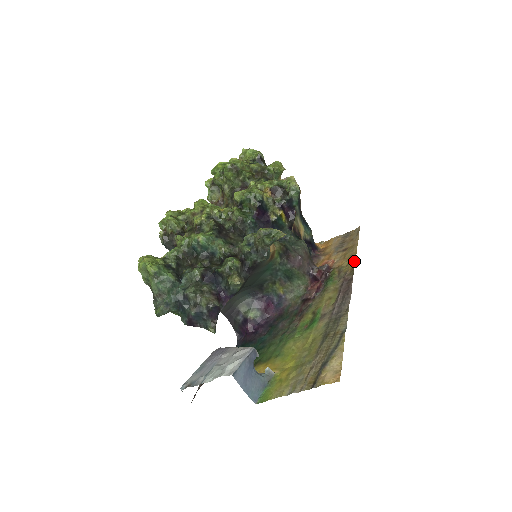
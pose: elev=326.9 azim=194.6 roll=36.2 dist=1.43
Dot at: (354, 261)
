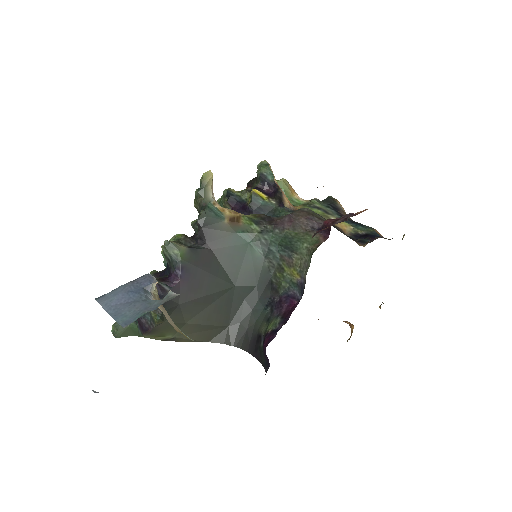
Dot at: occluded
